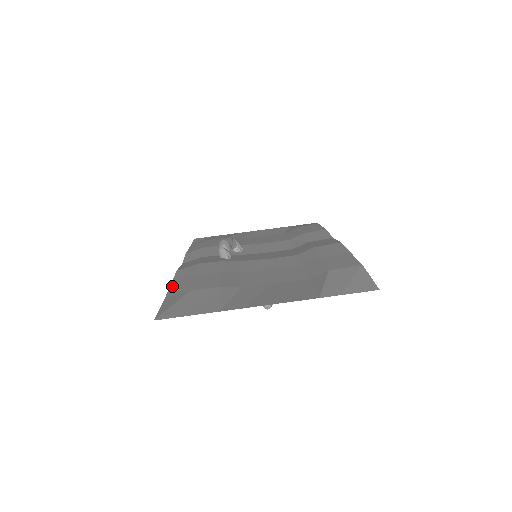
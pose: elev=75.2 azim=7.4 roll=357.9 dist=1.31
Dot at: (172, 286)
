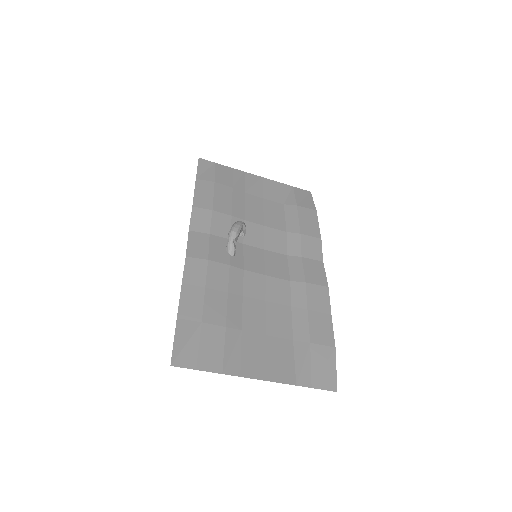
Dot at: (183, 294)
